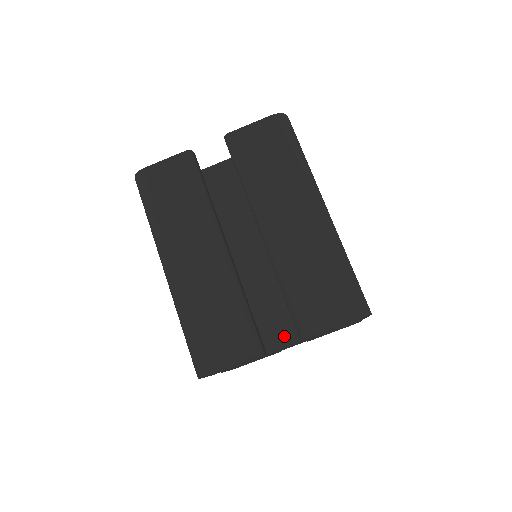
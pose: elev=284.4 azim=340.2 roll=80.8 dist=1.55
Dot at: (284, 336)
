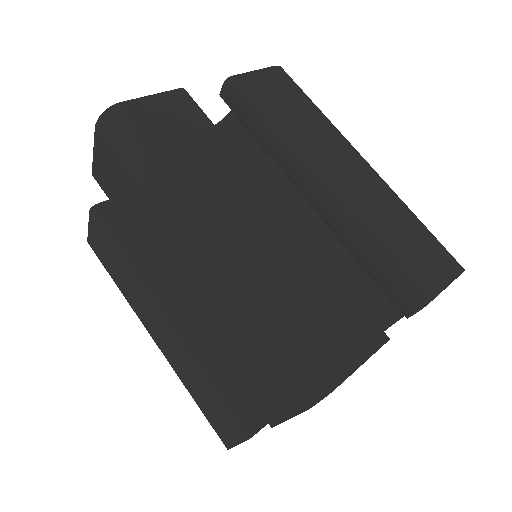
Dot at: occluded
